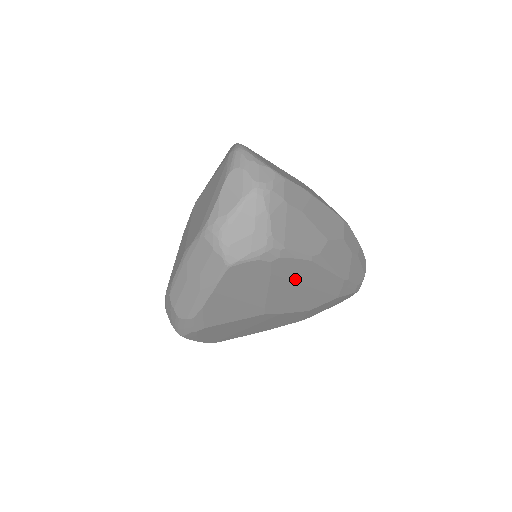
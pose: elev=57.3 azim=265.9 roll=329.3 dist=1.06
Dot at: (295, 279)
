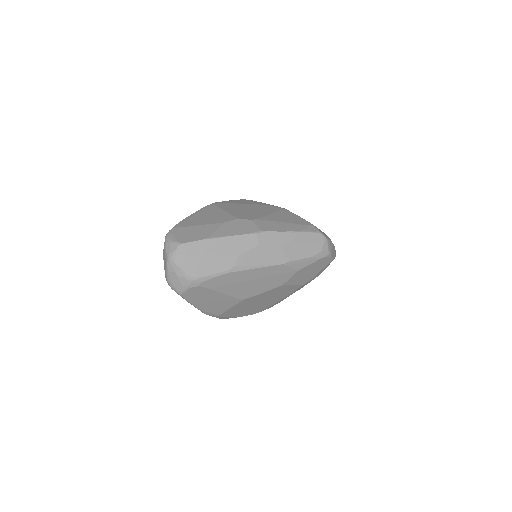
Dot at: (233, 282)
